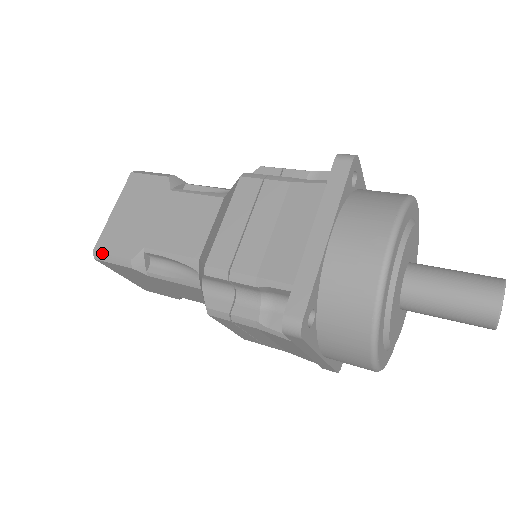
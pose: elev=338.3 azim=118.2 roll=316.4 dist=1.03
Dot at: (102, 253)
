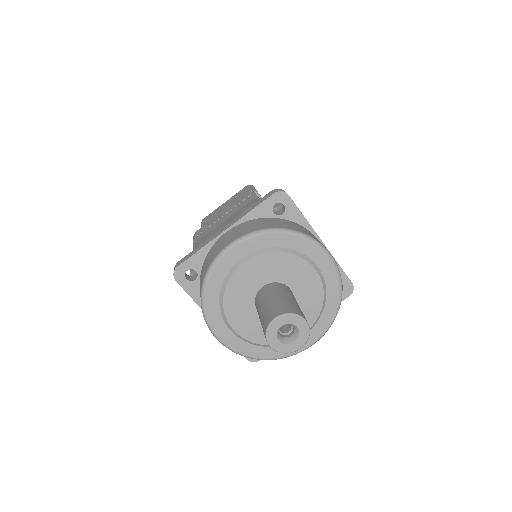
Dot at: (202, 222)
